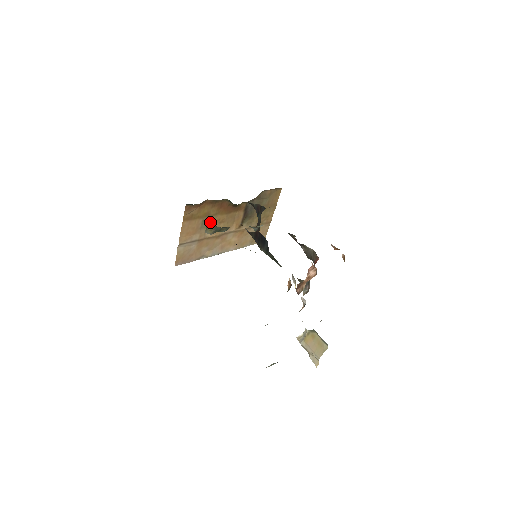
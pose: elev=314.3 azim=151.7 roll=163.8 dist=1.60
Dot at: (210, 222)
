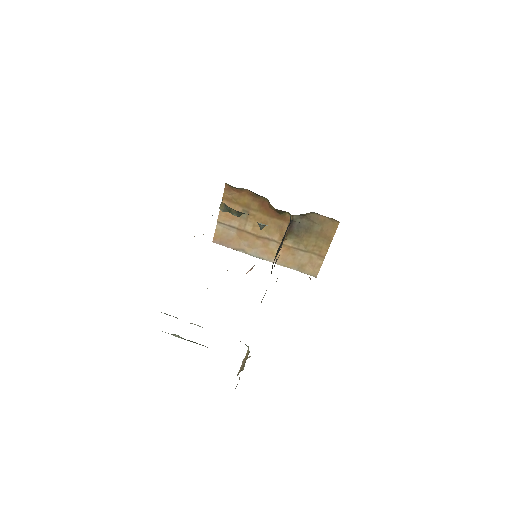
Dot at: (251, 216)
